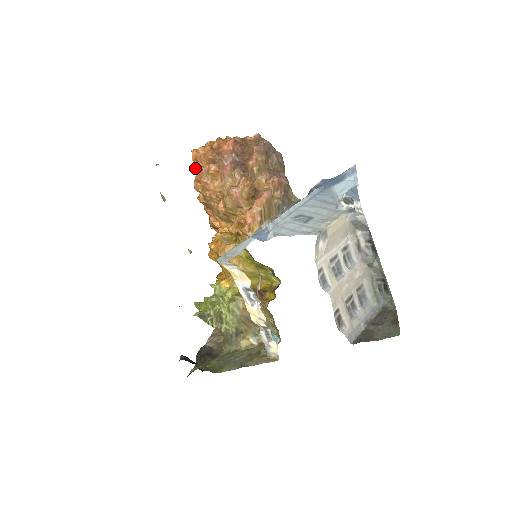
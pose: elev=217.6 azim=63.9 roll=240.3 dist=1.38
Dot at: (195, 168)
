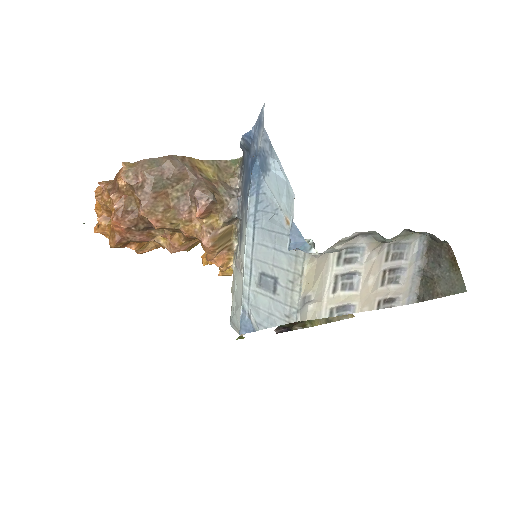
Dot at: occluded
